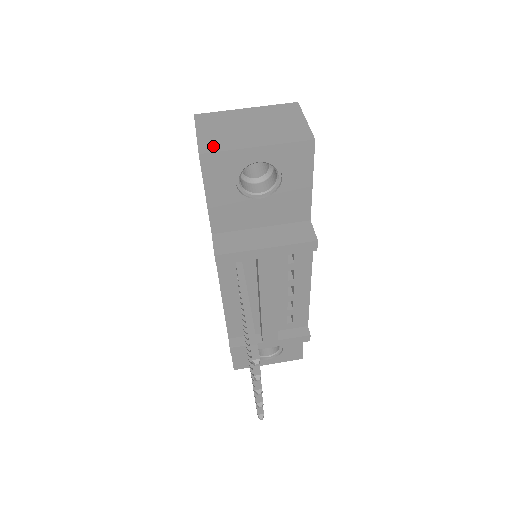
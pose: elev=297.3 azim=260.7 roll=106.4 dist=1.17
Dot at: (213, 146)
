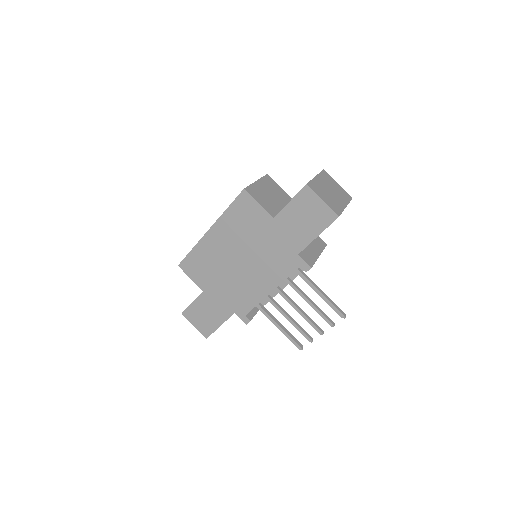
Dot at: (337, 209)
